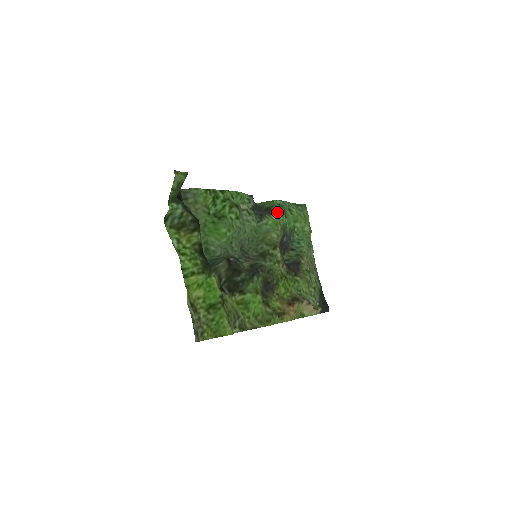
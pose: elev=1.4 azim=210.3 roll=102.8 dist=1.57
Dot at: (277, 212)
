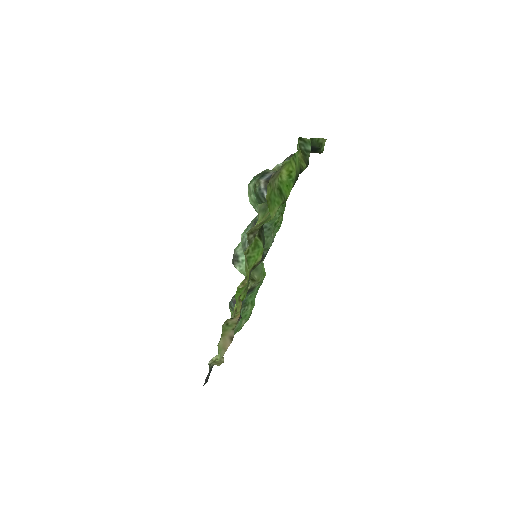
Dot at: occluded
